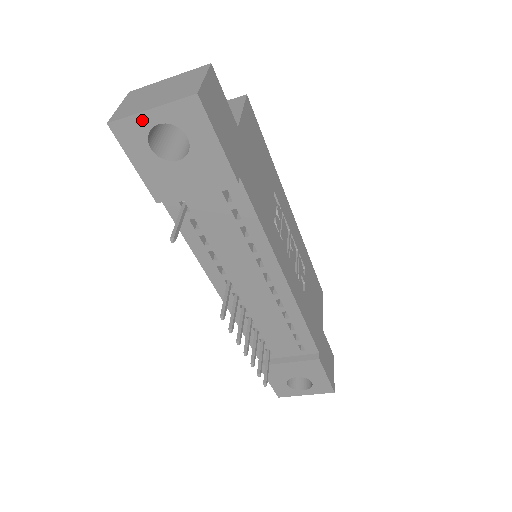
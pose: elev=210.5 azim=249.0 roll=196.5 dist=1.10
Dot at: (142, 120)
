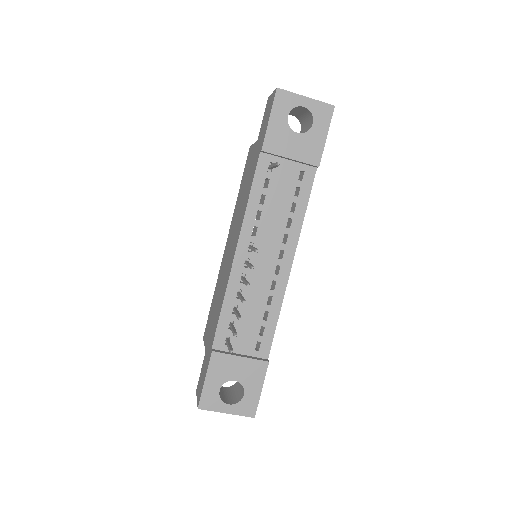
Dot at: (297, 99)
